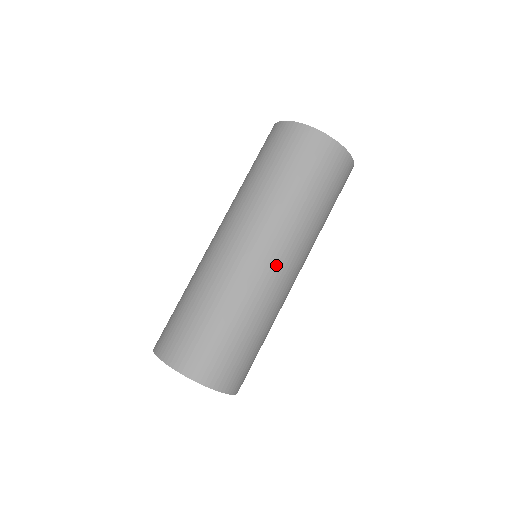
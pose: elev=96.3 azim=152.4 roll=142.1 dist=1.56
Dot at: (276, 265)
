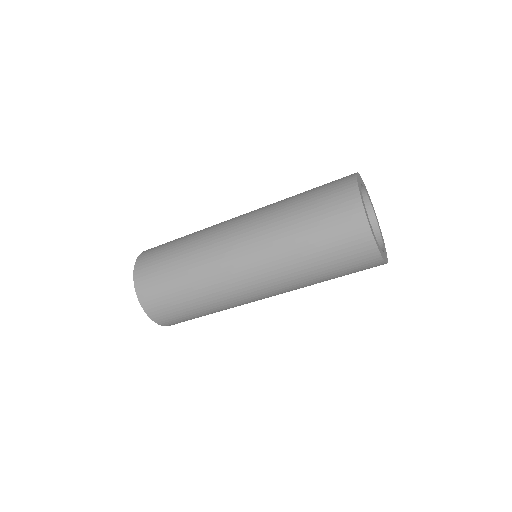
Dot at: occluded
